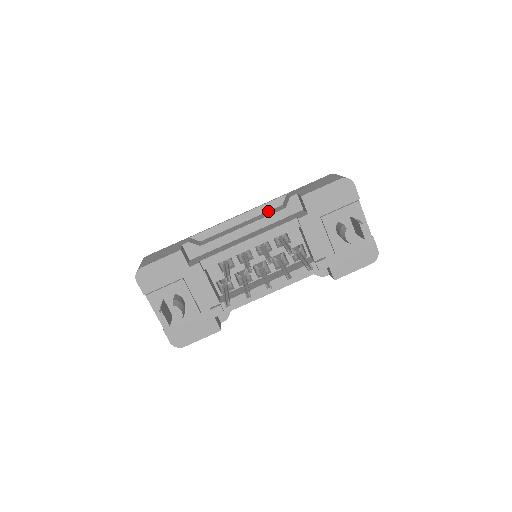
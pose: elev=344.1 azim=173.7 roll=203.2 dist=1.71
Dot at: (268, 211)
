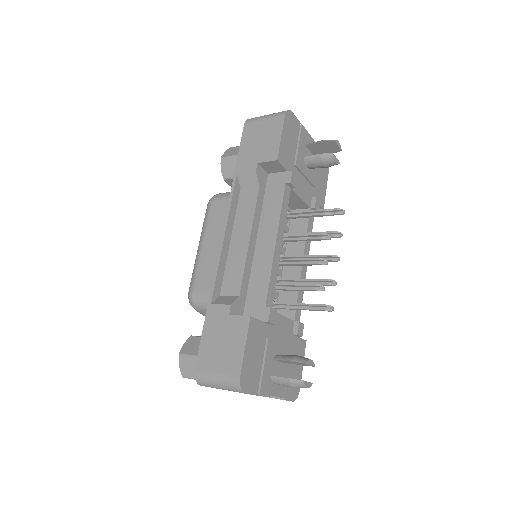
Dot at: (238, 205)
